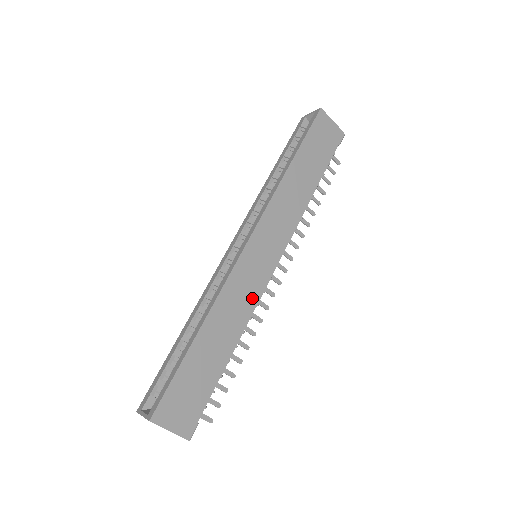
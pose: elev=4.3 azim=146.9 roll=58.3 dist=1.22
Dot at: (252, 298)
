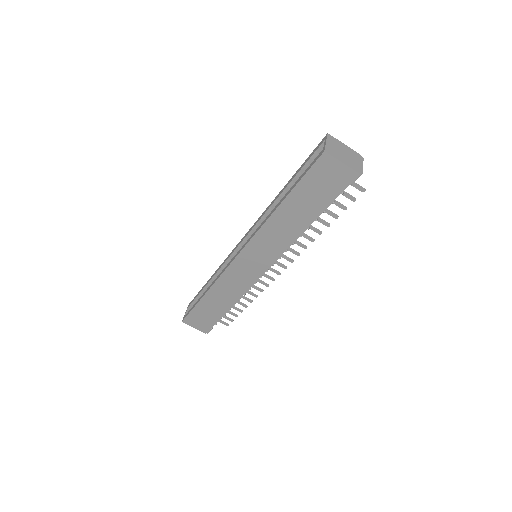
Dot at: (243, 286)
